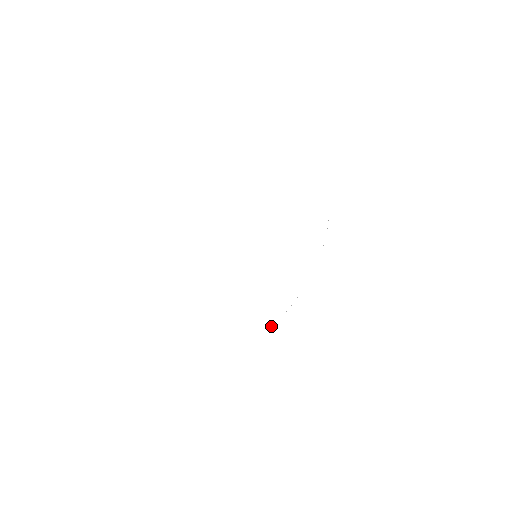
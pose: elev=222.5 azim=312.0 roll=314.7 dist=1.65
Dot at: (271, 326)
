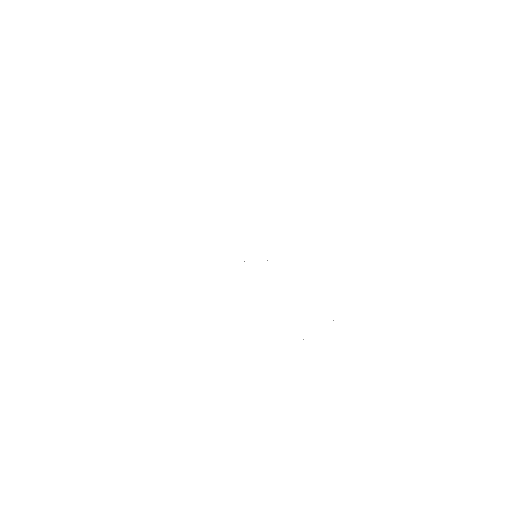
Dot at: occluded
